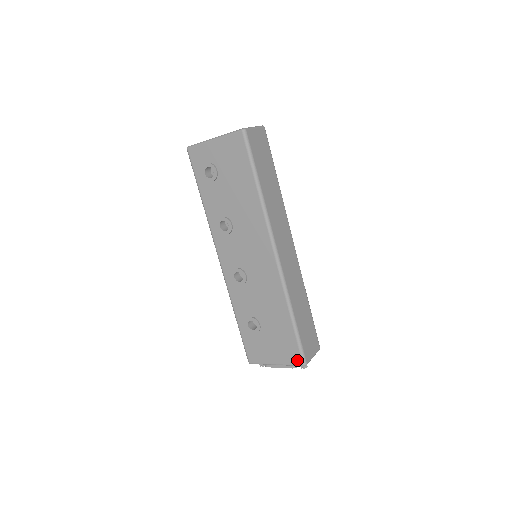
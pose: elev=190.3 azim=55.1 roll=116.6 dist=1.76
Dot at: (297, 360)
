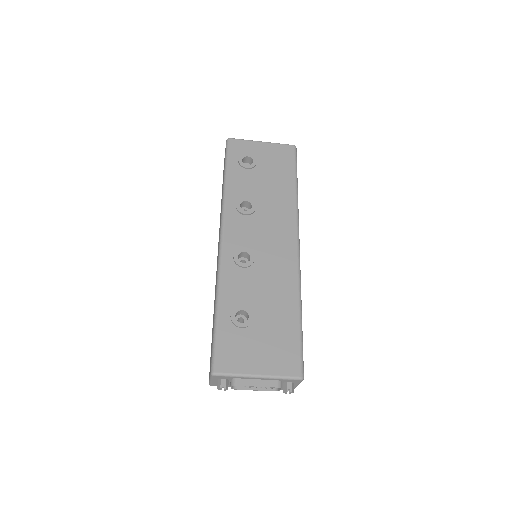
Dot at: (294, 369)
